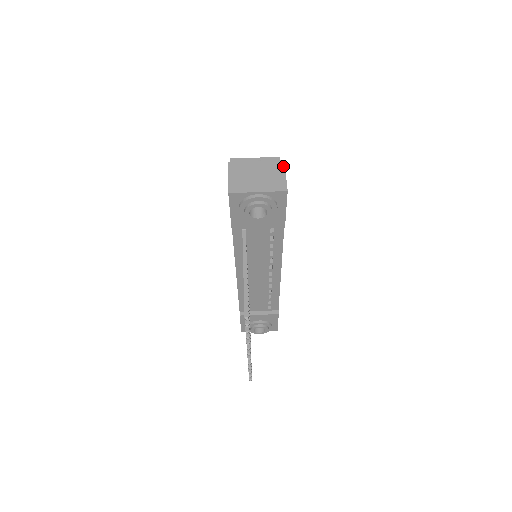
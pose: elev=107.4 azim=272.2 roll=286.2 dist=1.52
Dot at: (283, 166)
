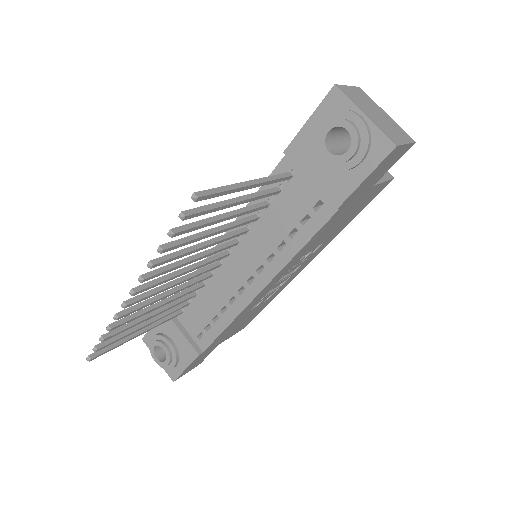
Dot at: (410, 140)
